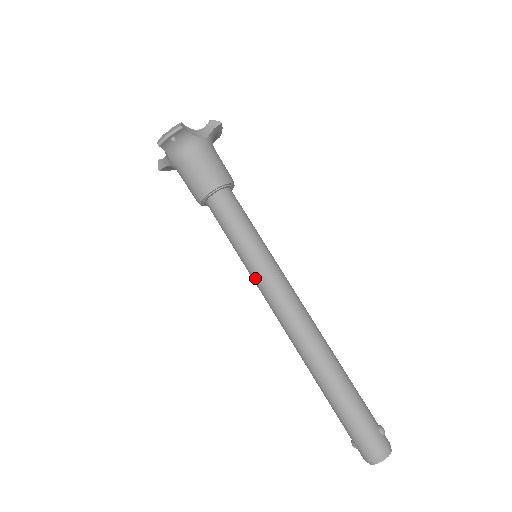
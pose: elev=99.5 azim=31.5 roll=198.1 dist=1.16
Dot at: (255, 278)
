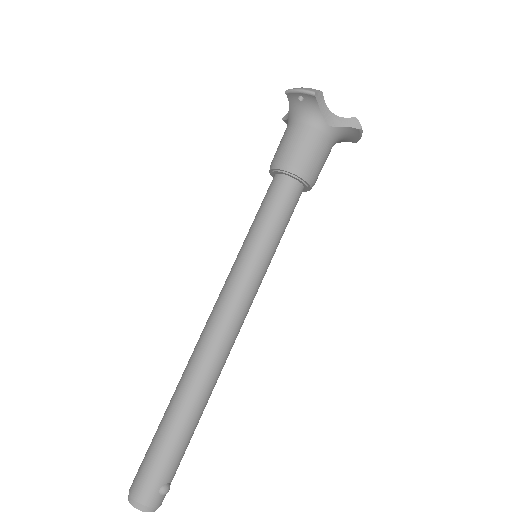
Dot at: (232, 269)
